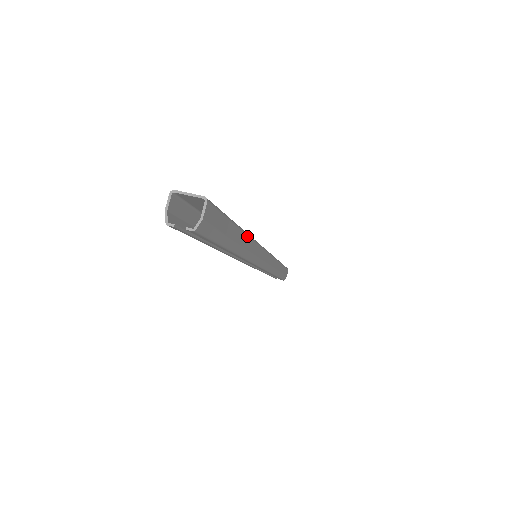
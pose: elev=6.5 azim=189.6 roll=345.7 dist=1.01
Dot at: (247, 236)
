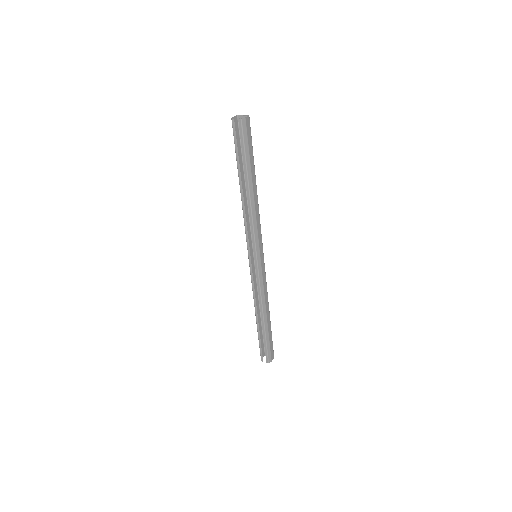
Dot at: occluded
